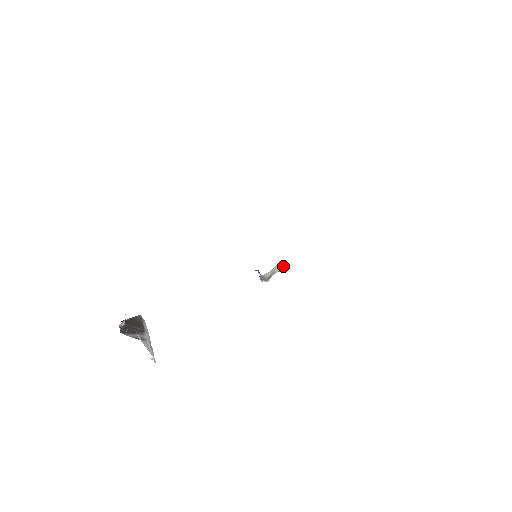
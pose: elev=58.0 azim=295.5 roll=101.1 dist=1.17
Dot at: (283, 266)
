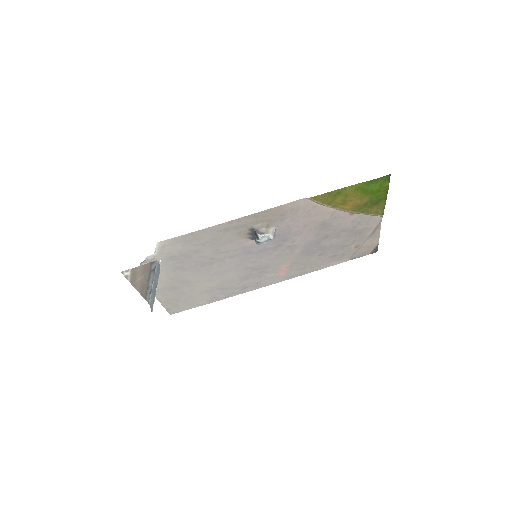
Dot at: (274, 237)
